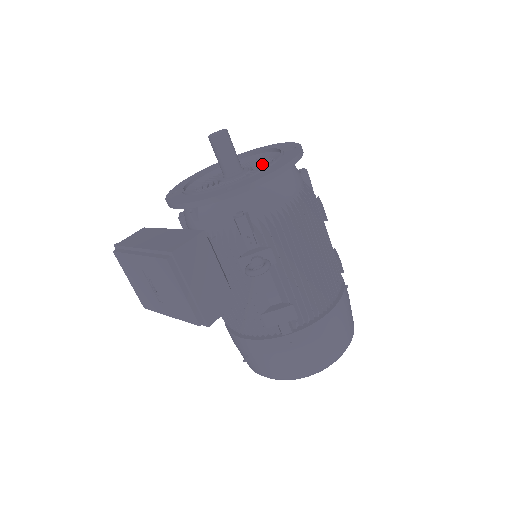
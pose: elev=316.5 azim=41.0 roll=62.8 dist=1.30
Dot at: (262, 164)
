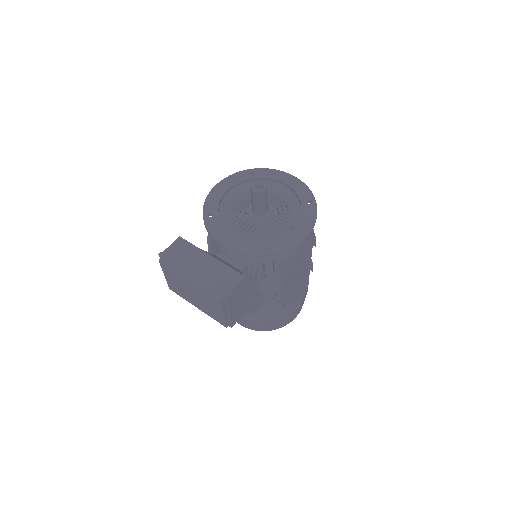
Dot at: (283, 206)
